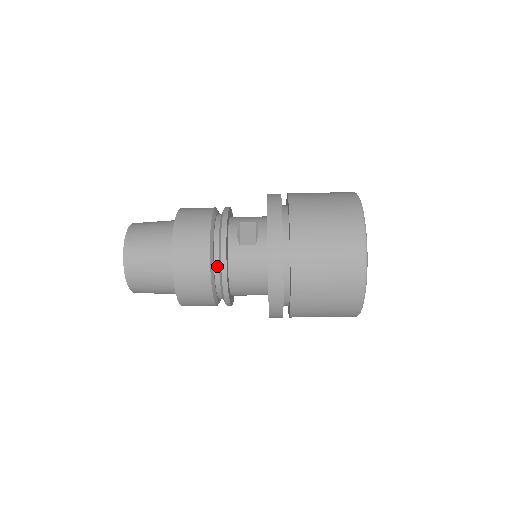
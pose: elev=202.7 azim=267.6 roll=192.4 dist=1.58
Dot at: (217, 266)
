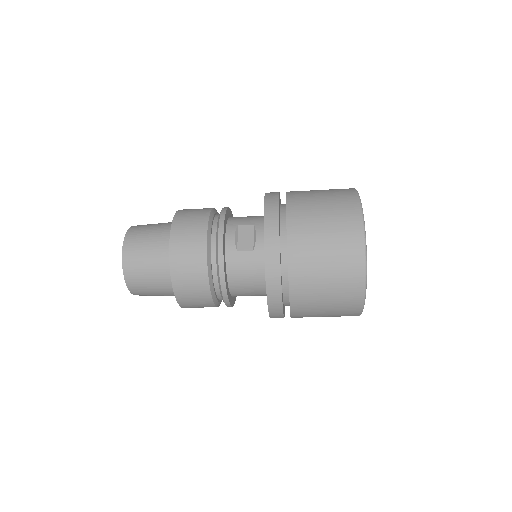
Dot at: (215, 273)
